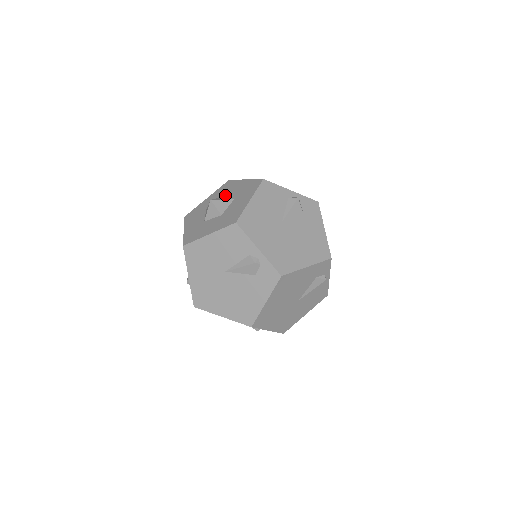
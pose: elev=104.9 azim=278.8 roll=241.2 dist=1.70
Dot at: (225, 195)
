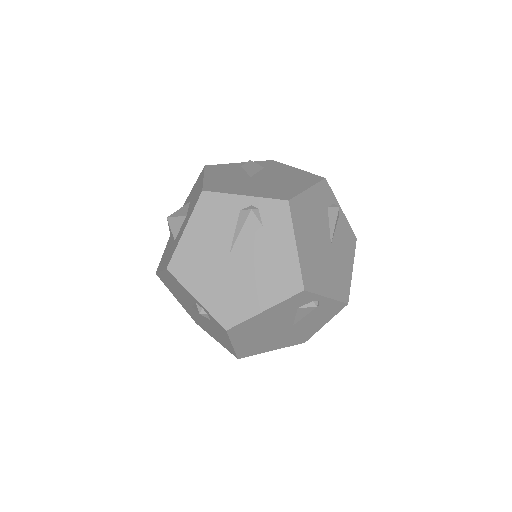
Dot at: occluded
